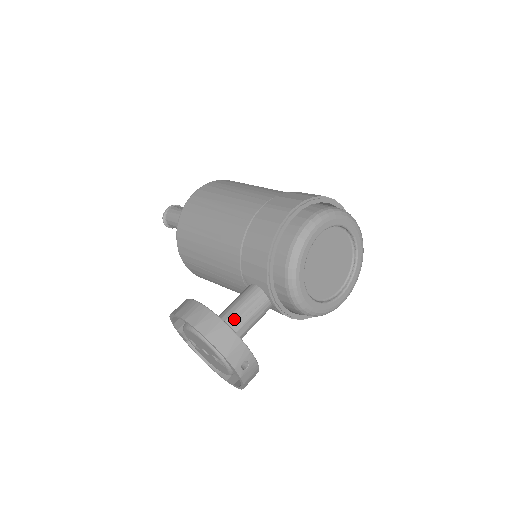
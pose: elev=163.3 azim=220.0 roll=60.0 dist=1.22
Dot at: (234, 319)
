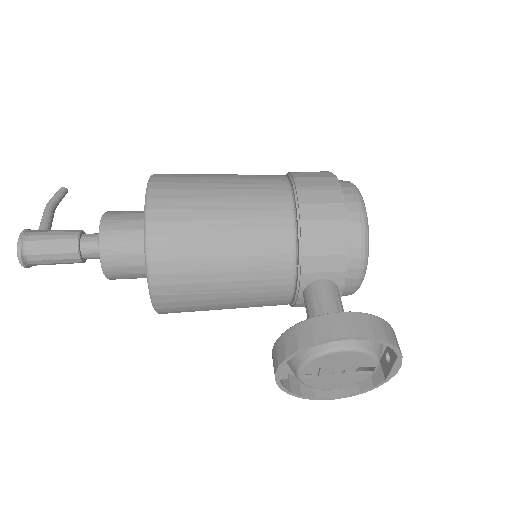
Dot at: occluded
